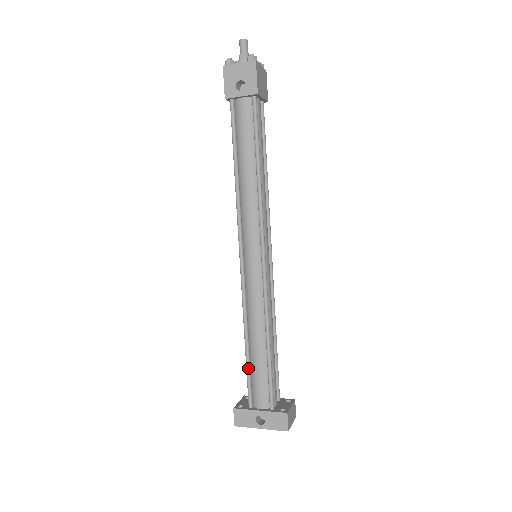
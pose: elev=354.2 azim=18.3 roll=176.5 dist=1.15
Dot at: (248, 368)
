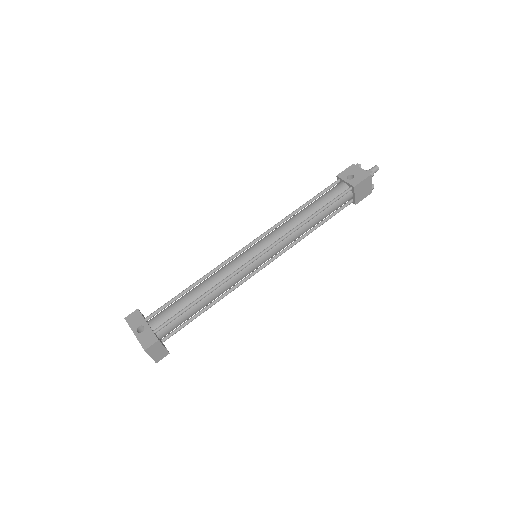
Dot at: (175, 298)
